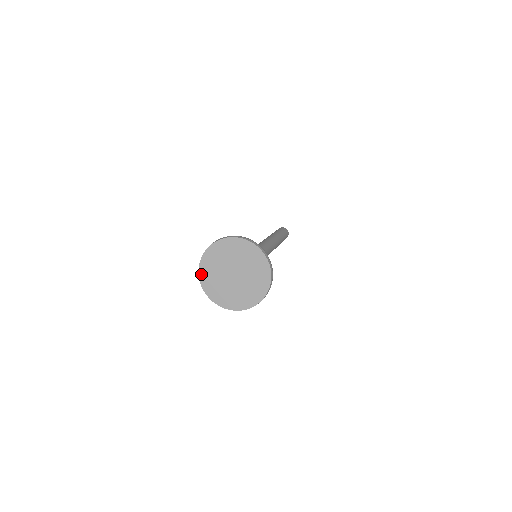
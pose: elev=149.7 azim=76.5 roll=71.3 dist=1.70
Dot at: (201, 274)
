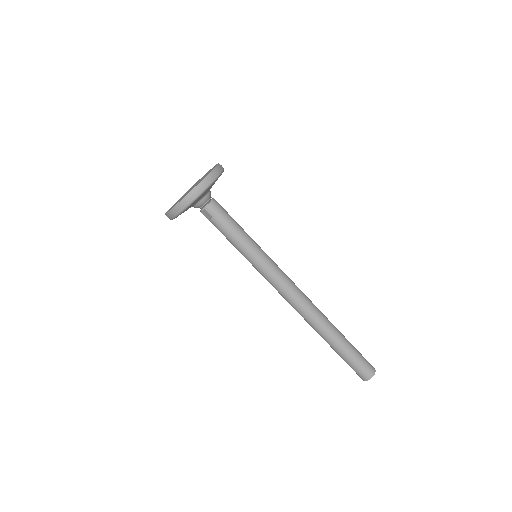
Dot at: occluded
